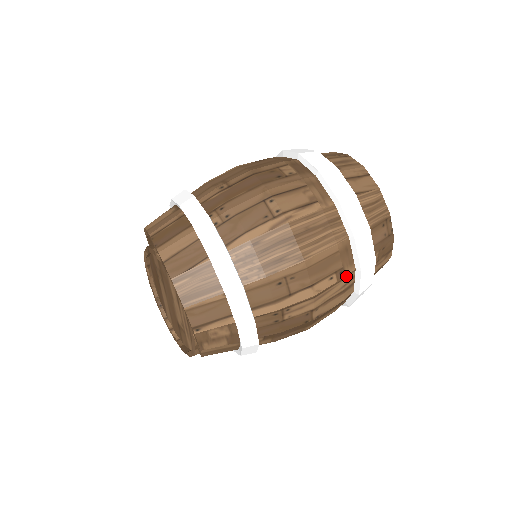
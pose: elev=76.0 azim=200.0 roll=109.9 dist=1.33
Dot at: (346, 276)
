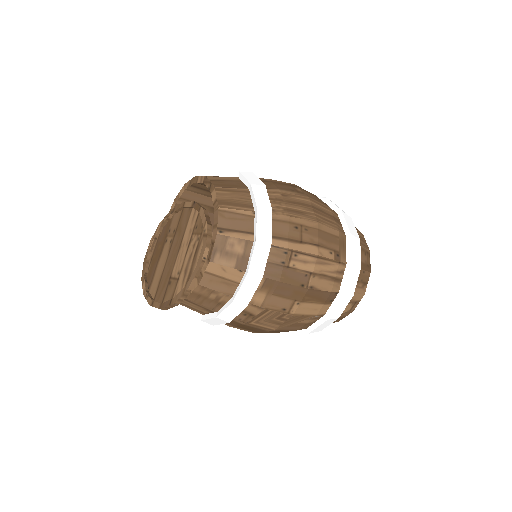
Dot at: (340, 262)
